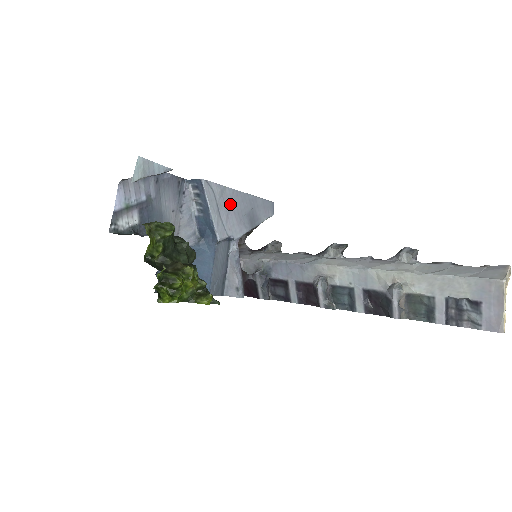
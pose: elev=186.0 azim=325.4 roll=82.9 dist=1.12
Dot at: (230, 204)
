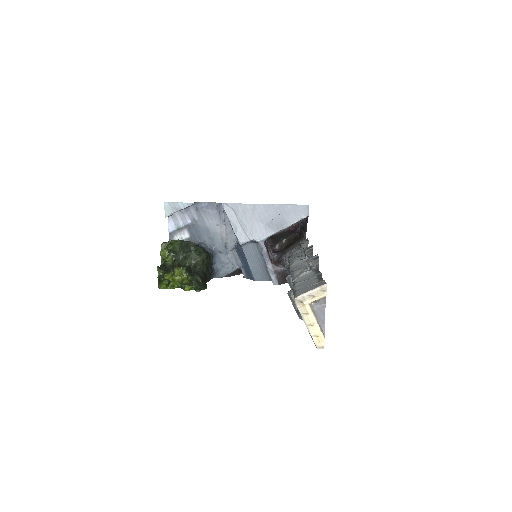
Dot at: (252, 216)
